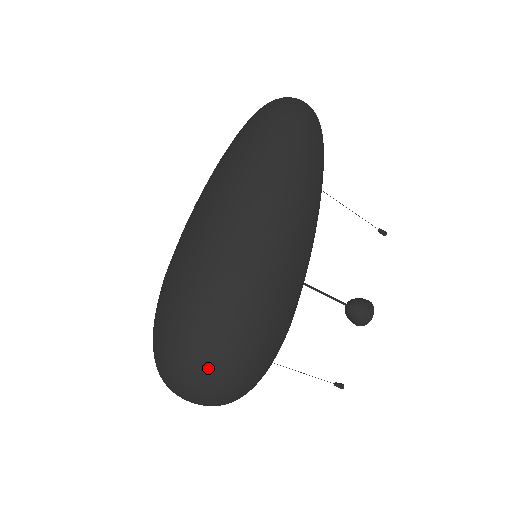
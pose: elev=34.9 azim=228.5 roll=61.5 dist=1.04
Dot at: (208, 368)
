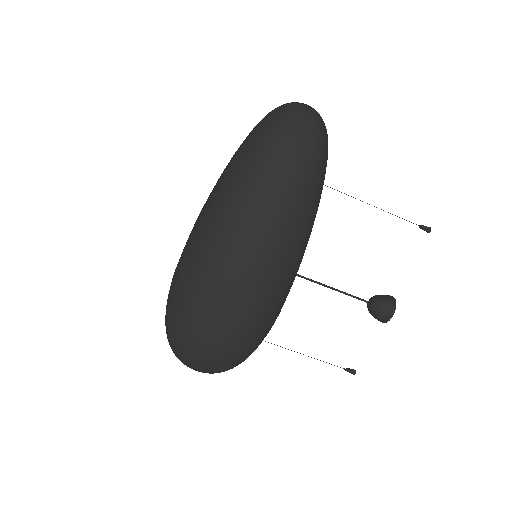
Dot at: (185, 350)
